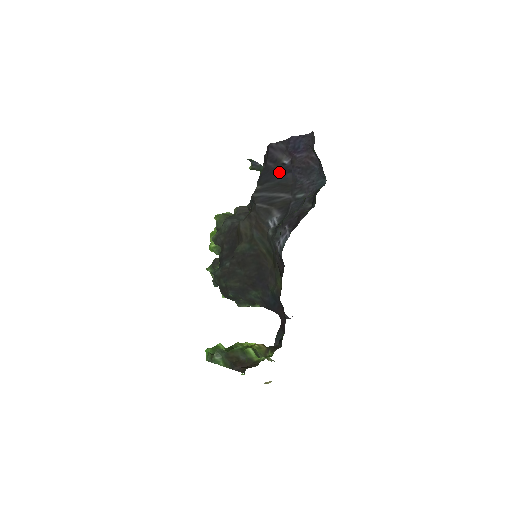
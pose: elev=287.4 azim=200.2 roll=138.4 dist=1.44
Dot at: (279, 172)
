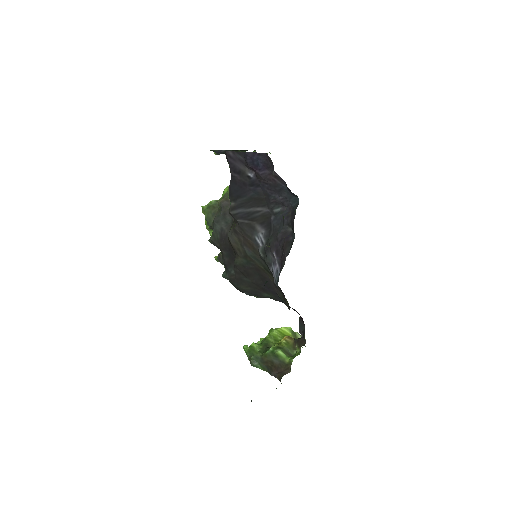
Dot at: (247, 187)
